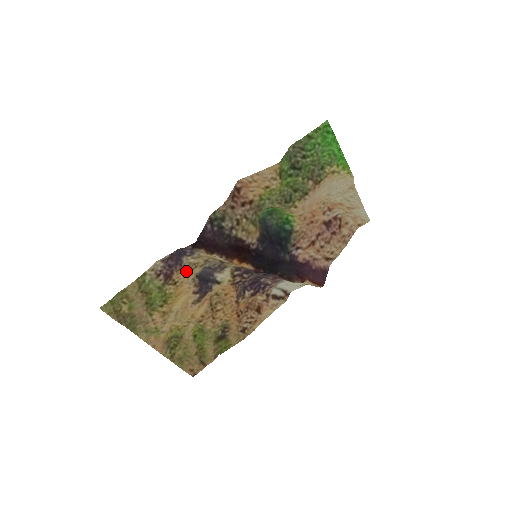
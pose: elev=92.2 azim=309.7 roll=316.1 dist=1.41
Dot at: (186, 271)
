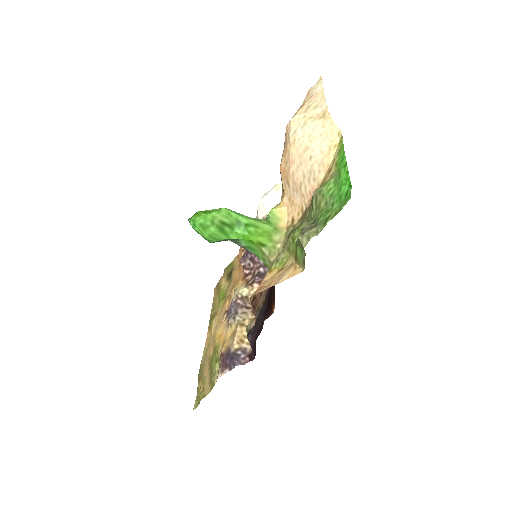
Dot at: (229, 341)
